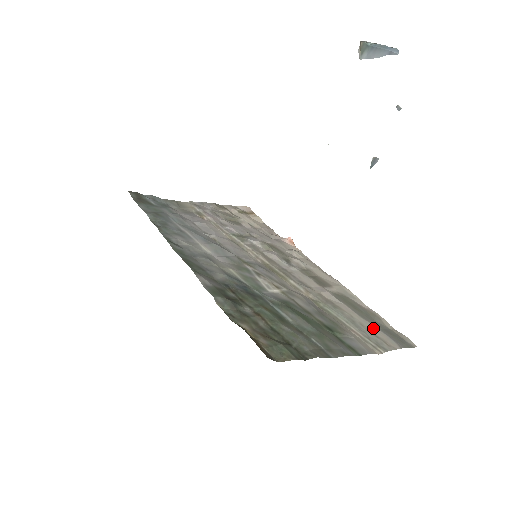
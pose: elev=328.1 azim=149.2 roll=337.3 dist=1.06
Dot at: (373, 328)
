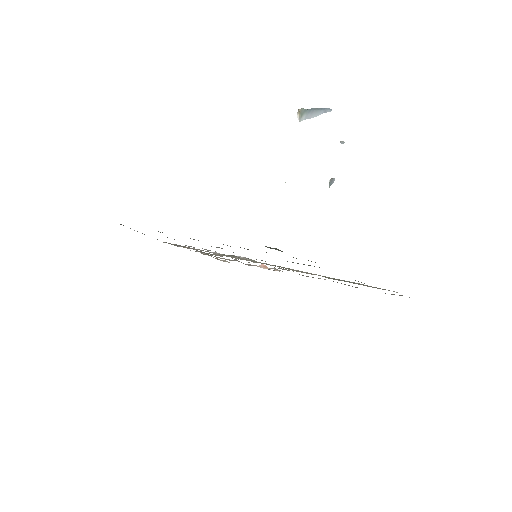
Dot at: occluded
